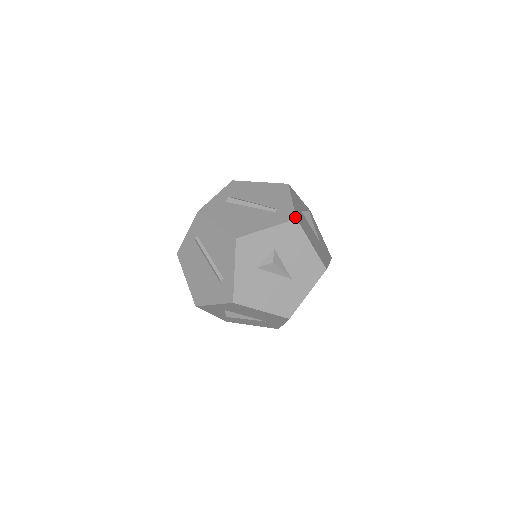
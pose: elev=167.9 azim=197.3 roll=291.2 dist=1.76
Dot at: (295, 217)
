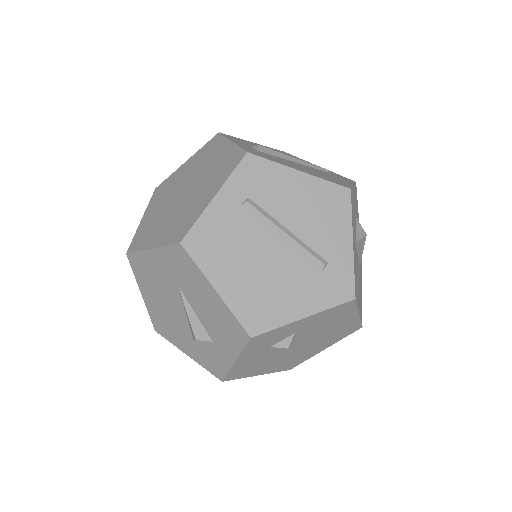
Dot at: (352, 180)
